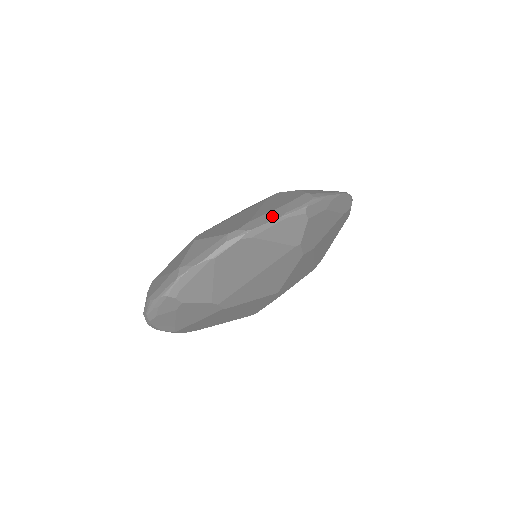
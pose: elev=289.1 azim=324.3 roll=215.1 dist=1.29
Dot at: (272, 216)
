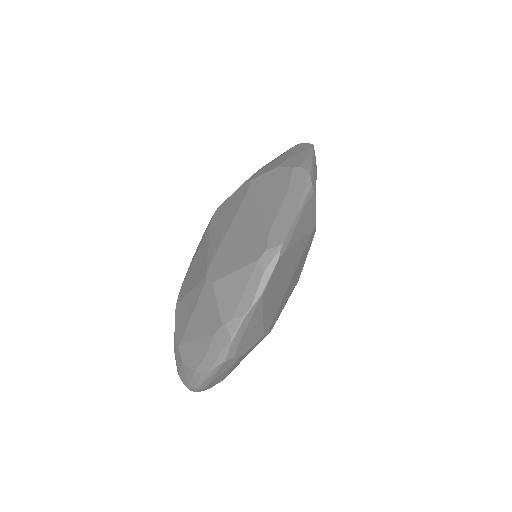
Dot at: (288, 214)
